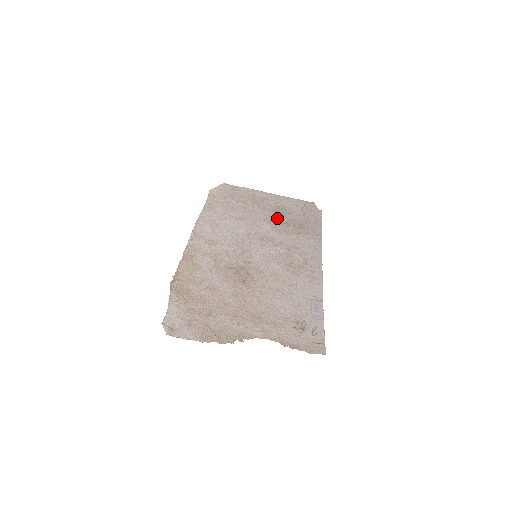
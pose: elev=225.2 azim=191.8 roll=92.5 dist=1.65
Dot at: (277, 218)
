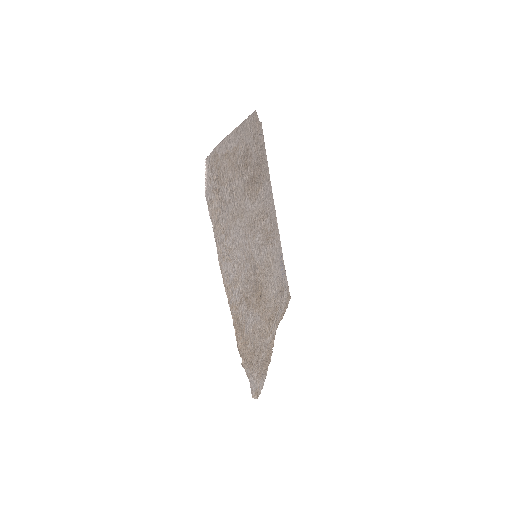
Dot at: (249, 177)
